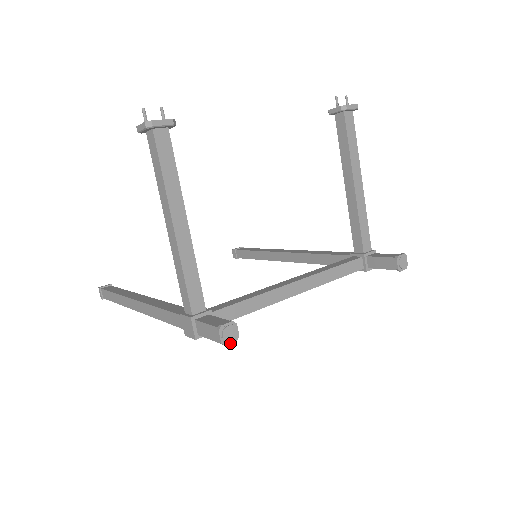
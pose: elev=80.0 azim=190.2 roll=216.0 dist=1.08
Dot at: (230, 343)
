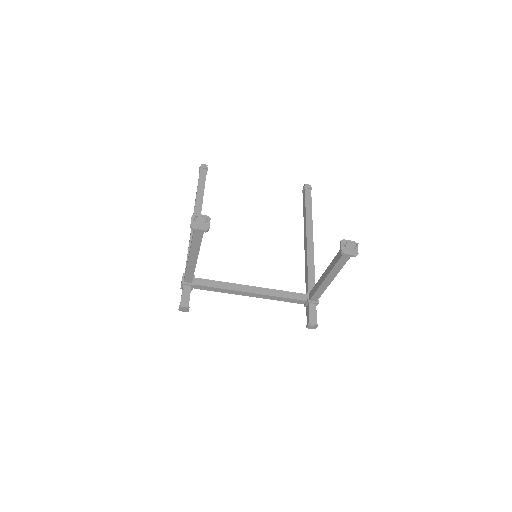
Dot at: (183, 311)
